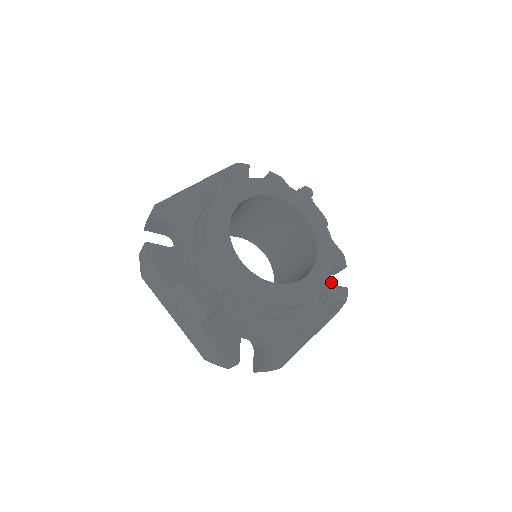
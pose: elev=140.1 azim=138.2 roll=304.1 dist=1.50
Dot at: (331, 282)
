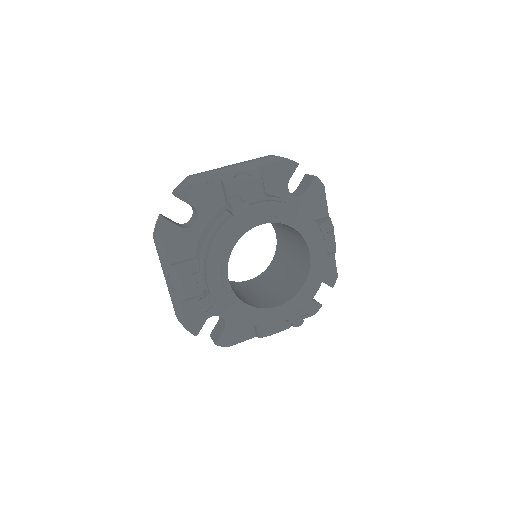
Dot at: (298, 315)
